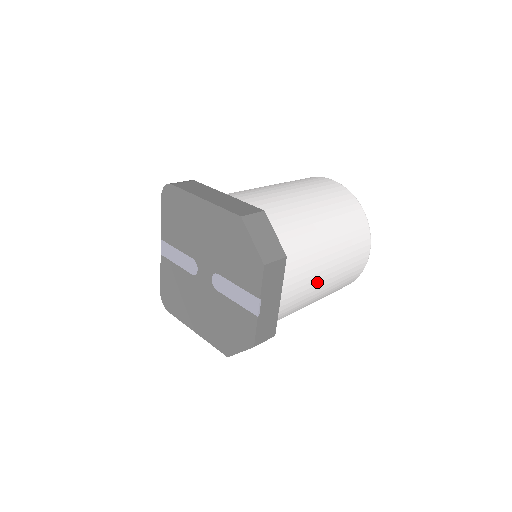
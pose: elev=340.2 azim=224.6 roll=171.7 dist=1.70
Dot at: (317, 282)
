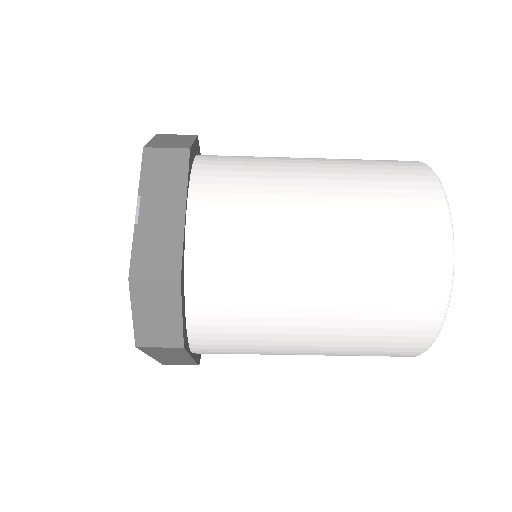
Dot at: (288, 222)
